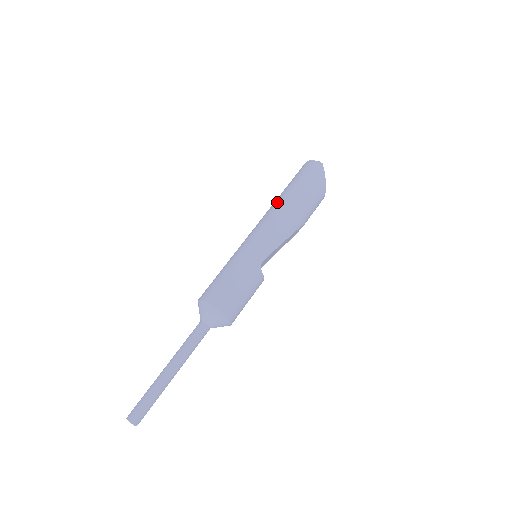
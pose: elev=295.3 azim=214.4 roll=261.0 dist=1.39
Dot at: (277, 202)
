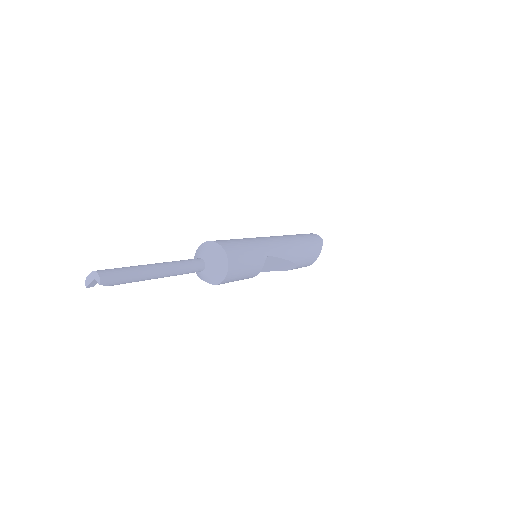
Dot at: (286, 235)
